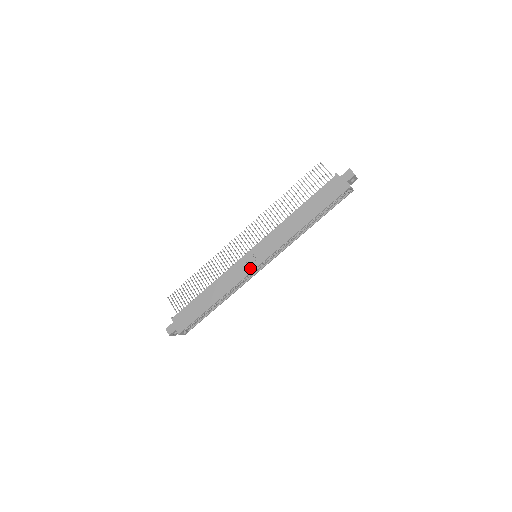
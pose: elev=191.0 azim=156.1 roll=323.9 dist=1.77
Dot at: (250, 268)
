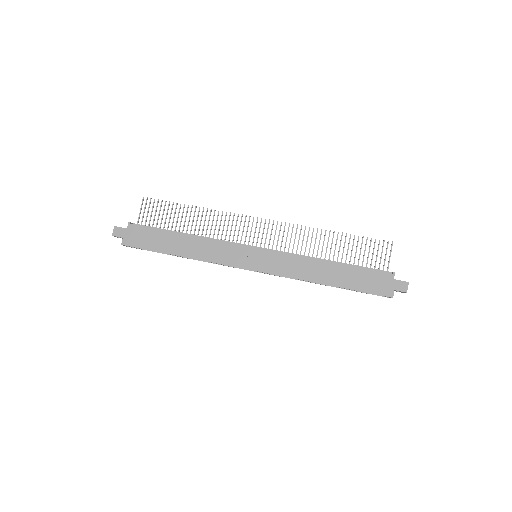
Dot at: (241, 263)
